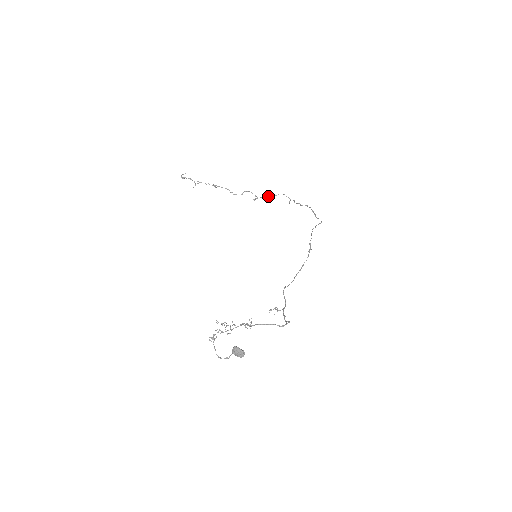
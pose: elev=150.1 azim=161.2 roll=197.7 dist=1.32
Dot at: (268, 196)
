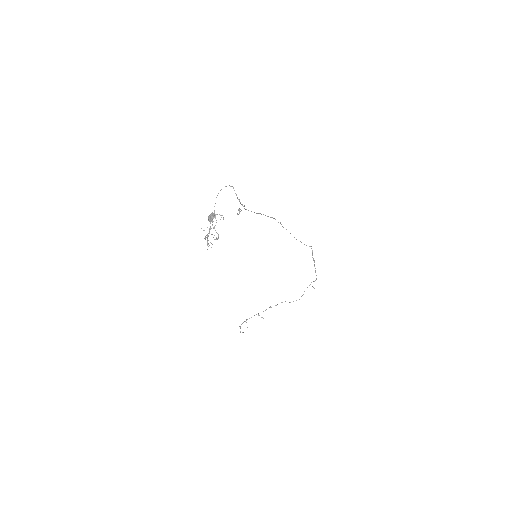
Dot at: occluded
